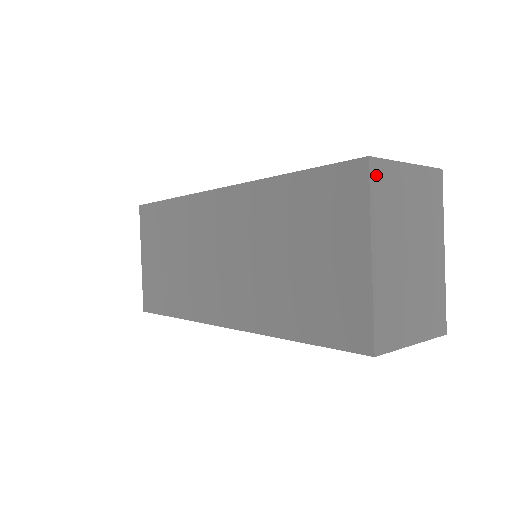
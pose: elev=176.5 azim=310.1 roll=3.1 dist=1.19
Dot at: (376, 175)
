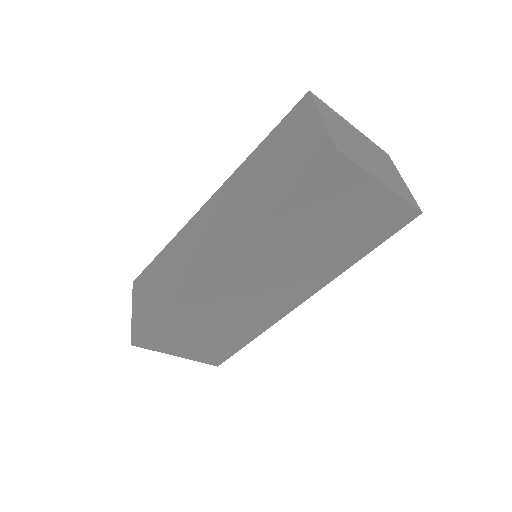
Dot at: (343, 151)
